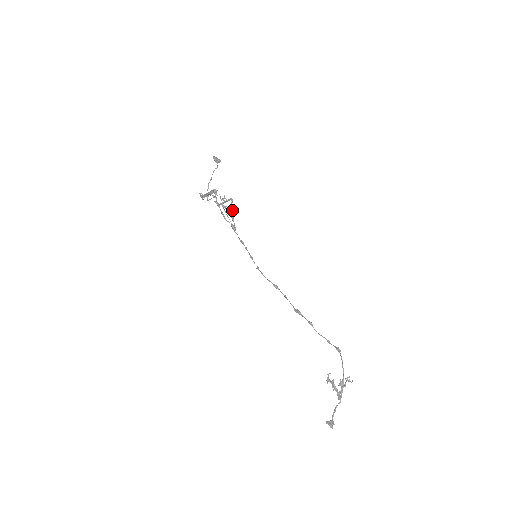
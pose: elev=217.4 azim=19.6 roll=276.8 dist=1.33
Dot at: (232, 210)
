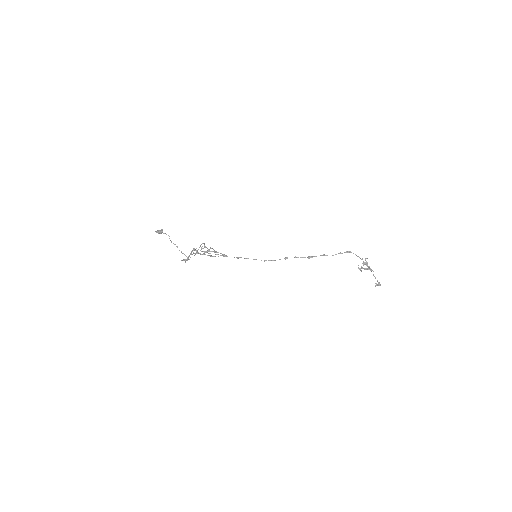
Dot at: (210, 248)
